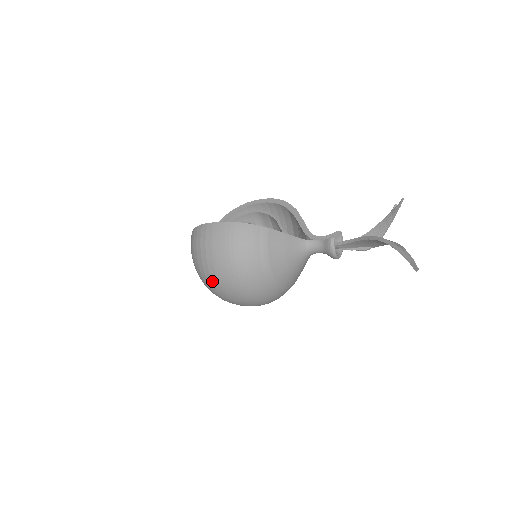
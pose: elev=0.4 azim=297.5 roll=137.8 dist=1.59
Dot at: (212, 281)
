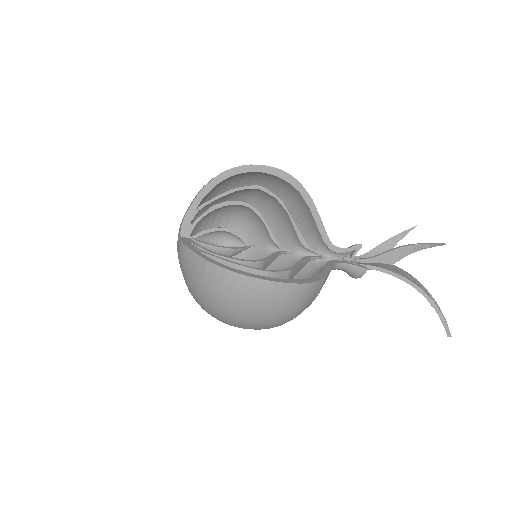
Dot at: (235, 325)
